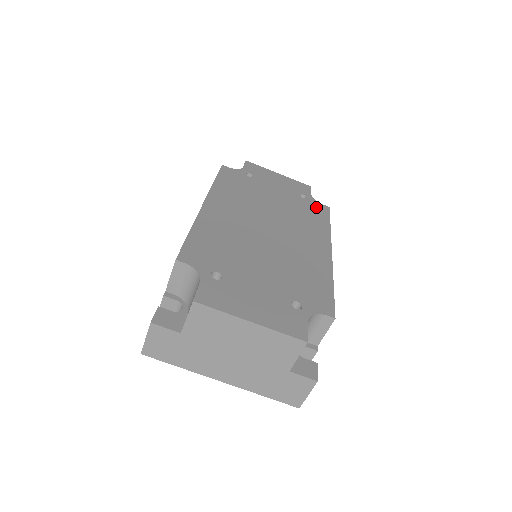
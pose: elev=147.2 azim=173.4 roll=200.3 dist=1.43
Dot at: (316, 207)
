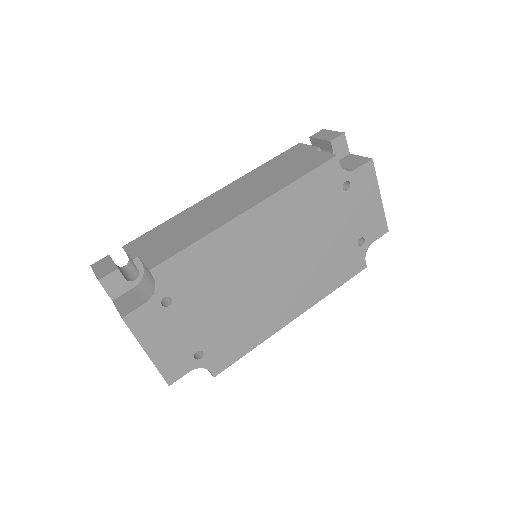
Dot at: (354, 262)
